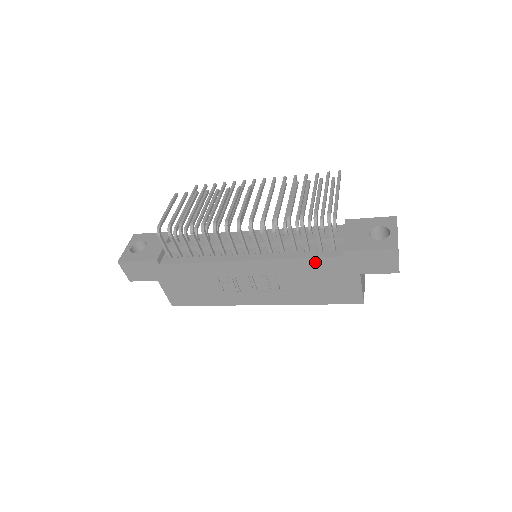
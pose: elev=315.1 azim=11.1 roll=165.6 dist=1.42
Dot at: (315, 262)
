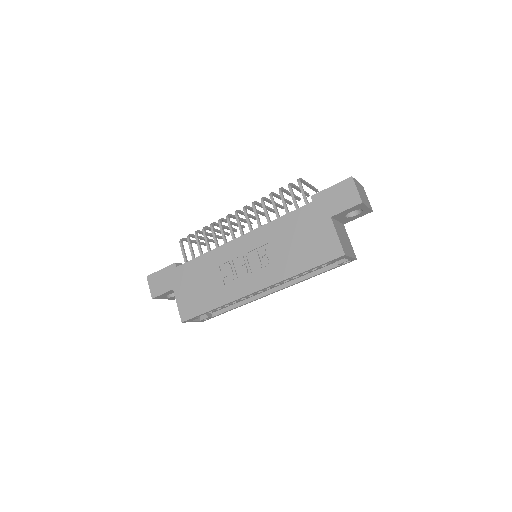
Dot at: (292, 217)
